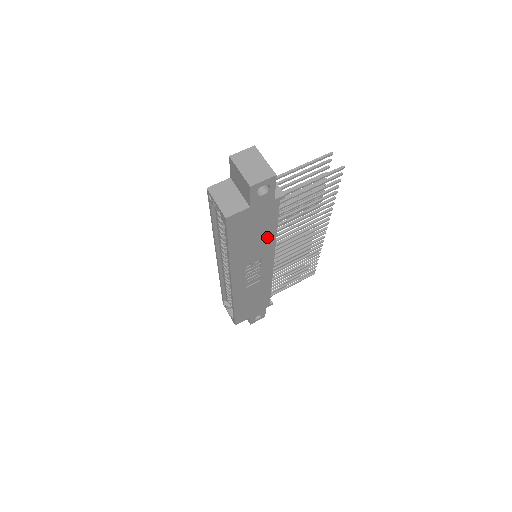
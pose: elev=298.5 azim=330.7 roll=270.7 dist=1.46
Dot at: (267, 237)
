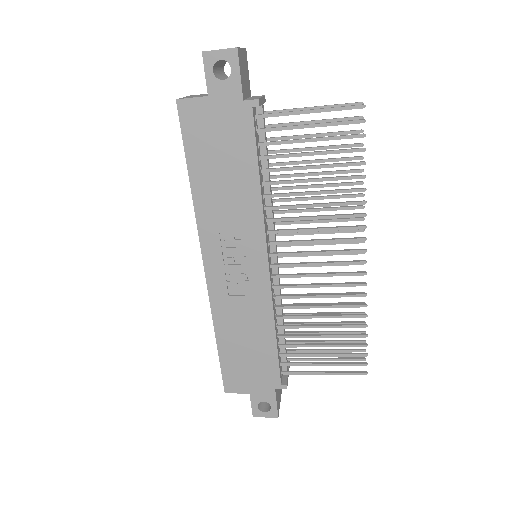
Dot at: (246, 185)
